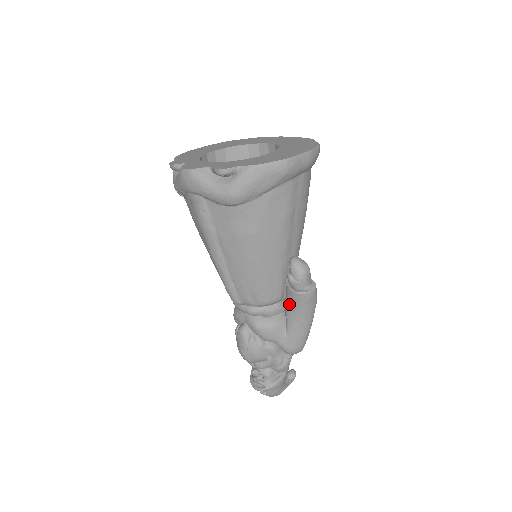
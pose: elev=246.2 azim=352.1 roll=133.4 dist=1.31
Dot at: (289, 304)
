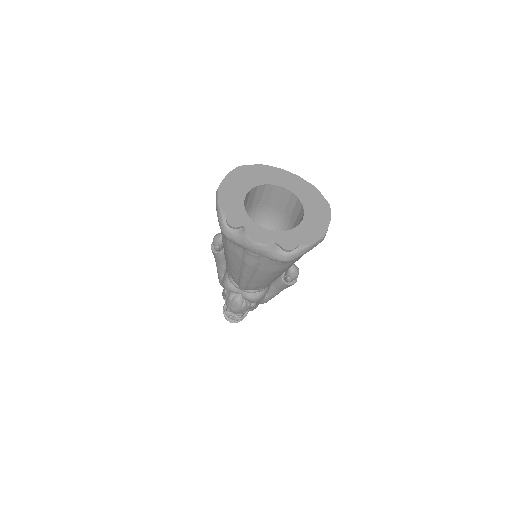
Dot at: (278, 287)
